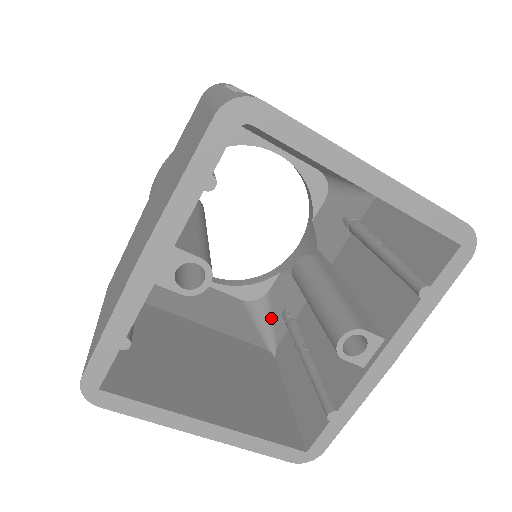
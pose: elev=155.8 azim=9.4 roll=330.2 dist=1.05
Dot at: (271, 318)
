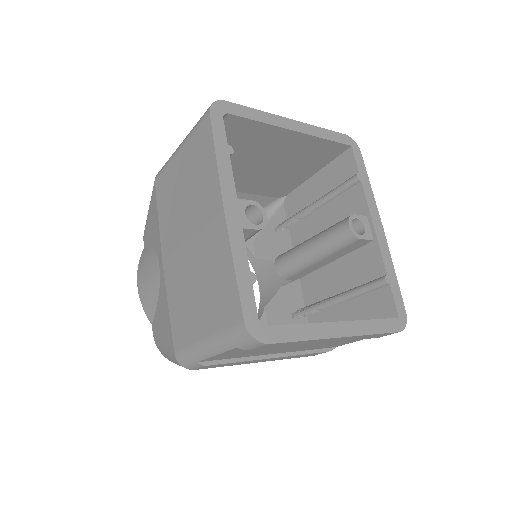
Dot at: occluded
